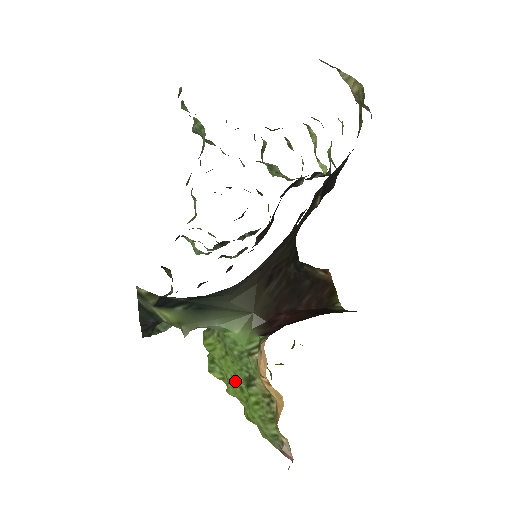
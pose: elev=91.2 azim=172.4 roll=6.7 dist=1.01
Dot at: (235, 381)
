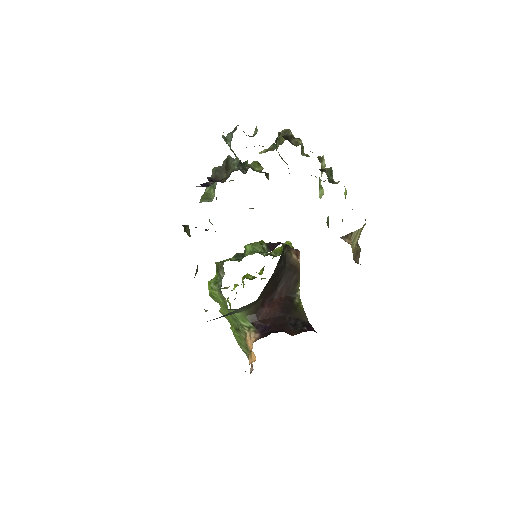
Dot at: (227, 317)
